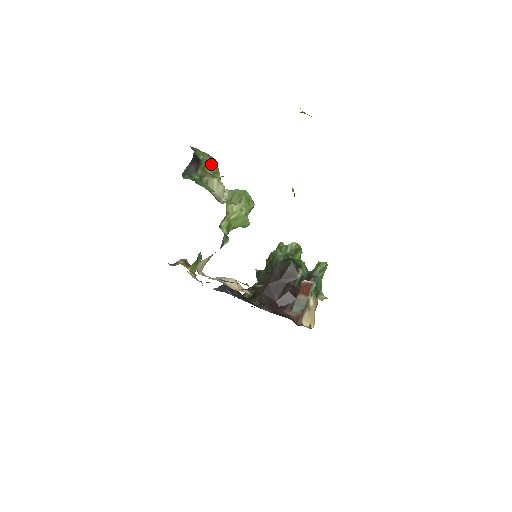
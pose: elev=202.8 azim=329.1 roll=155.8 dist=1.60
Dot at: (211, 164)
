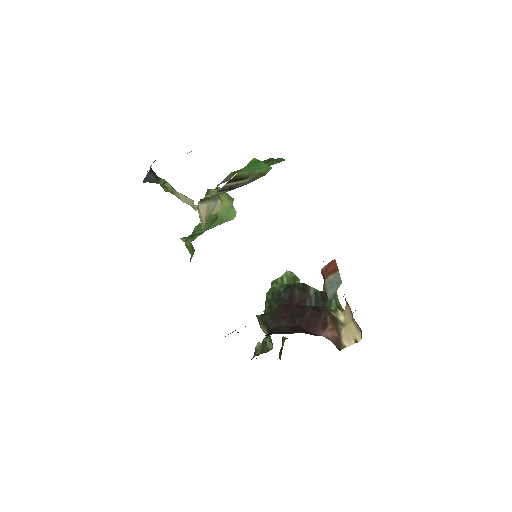
Dot at: (170, 187)
